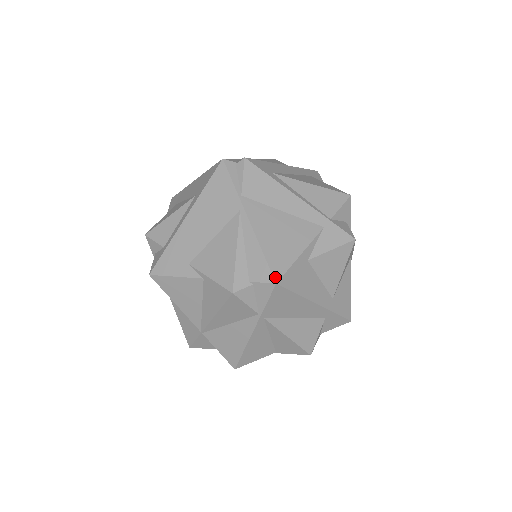
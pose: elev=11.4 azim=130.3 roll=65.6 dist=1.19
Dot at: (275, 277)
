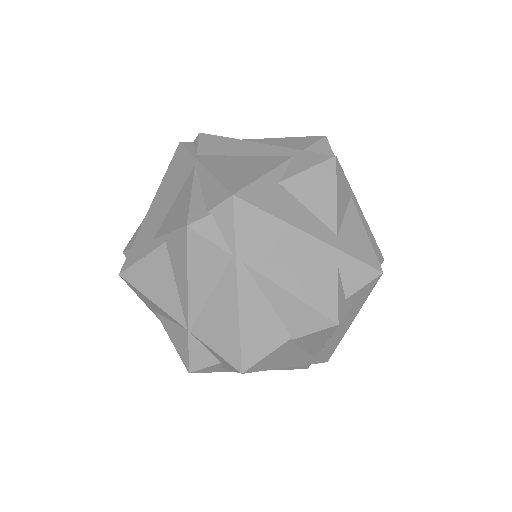
Dot at: (231, 191)
